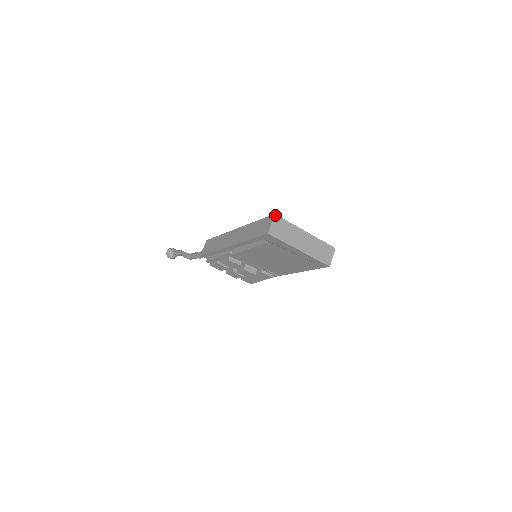
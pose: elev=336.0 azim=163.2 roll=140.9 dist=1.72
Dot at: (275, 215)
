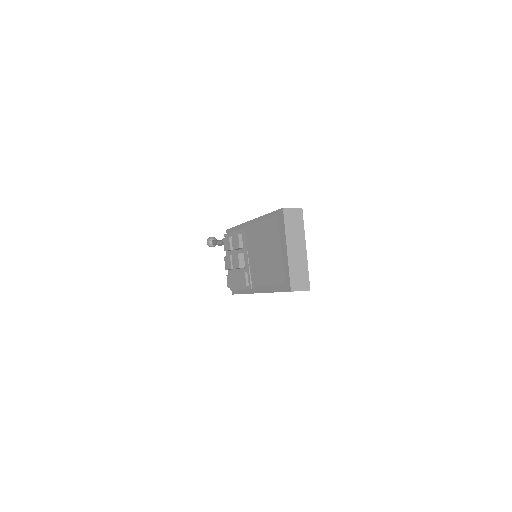
Dot at: (302, 209)
